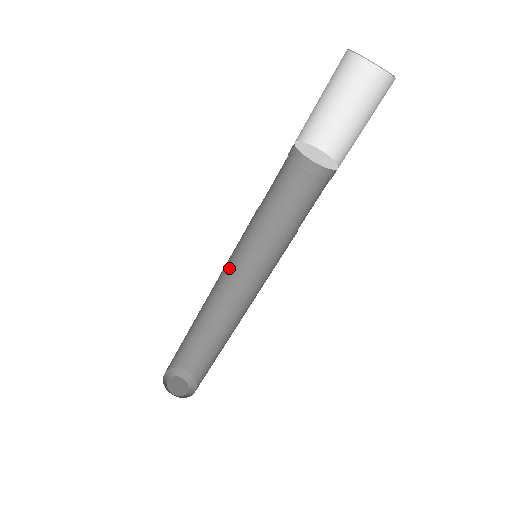
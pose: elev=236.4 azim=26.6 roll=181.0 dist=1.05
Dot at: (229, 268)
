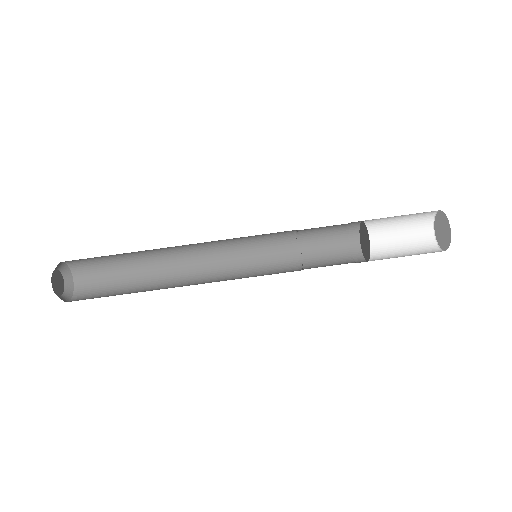
Dot at: (220, 243)
